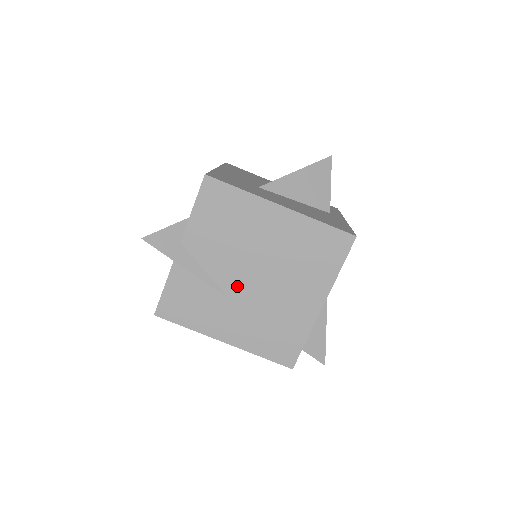
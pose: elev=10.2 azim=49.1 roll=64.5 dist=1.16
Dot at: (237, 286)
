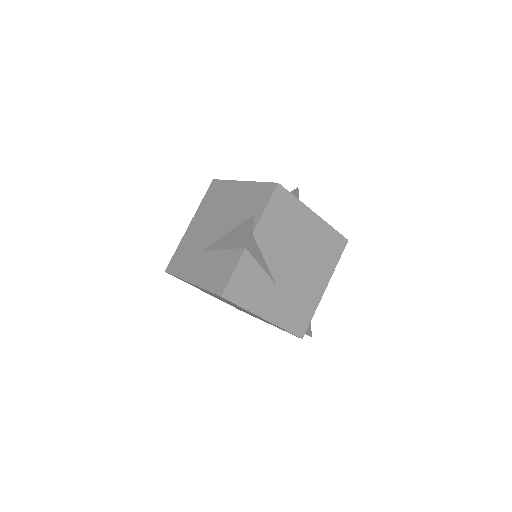
Dot at: (282, 272)
